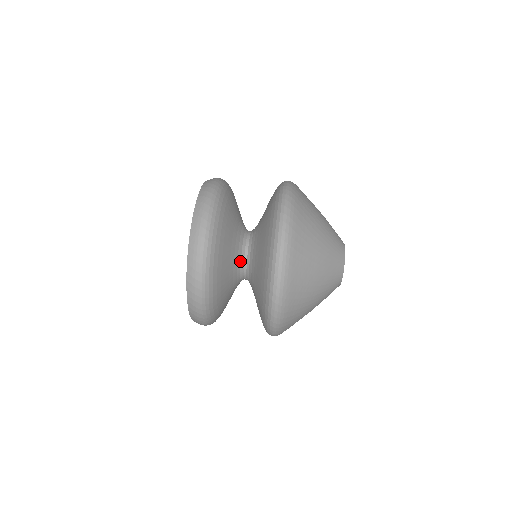
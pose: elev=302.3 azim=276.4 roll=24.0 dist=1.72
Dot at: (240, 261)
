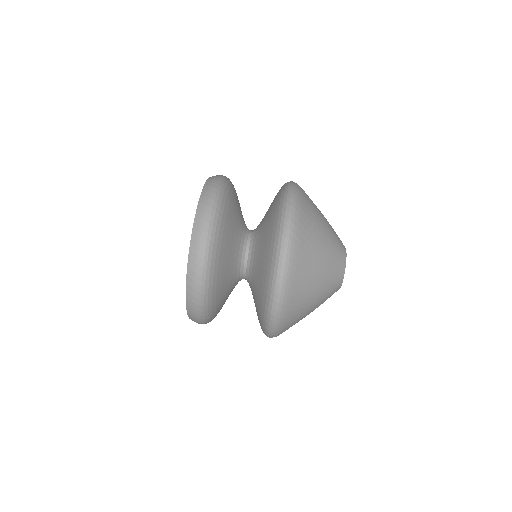
Dot at: occluded
